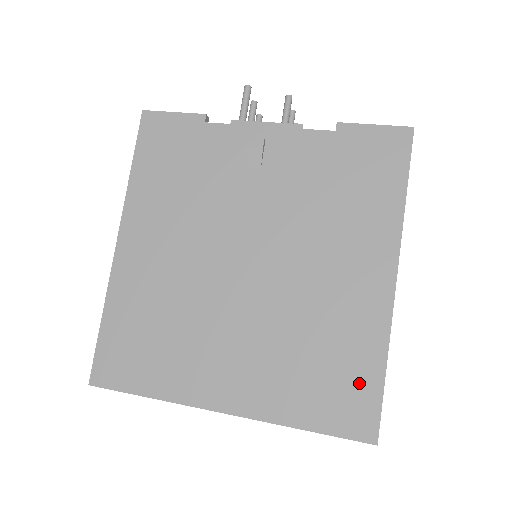
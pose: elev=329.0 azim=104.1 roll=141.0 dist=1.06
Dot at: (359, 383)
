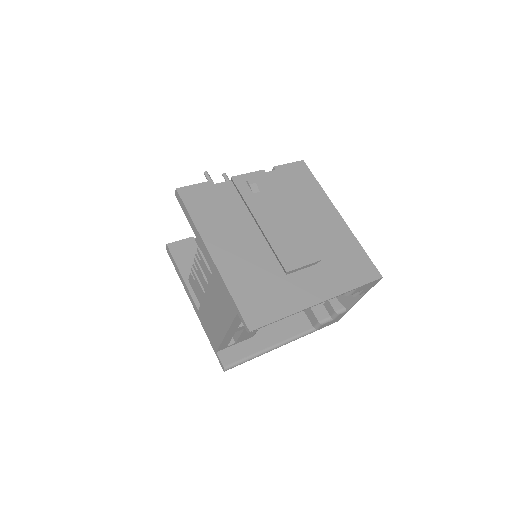
Dot at: (359, 259)
